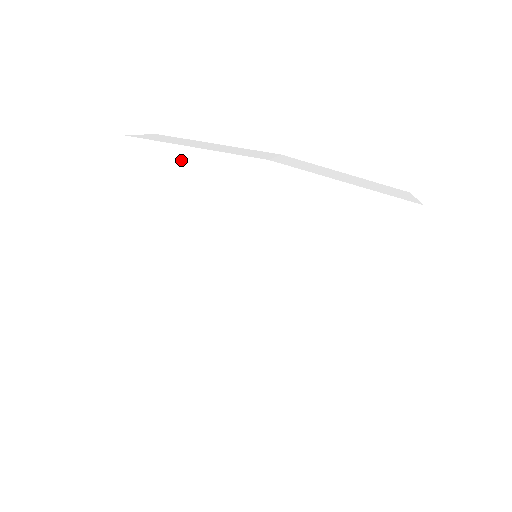
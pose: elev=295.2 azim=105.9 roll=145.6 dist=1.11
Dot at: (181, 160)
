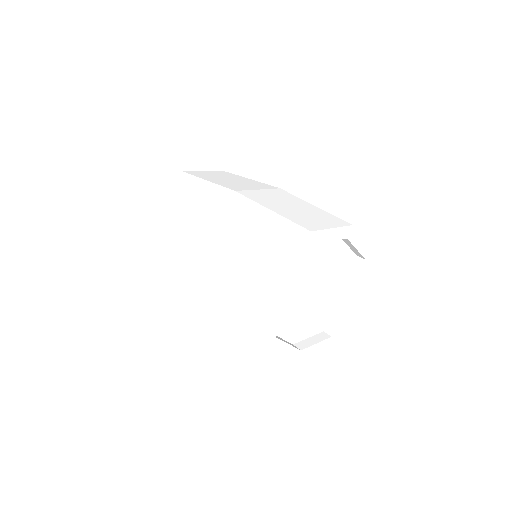
Dot at: (237, 178)
